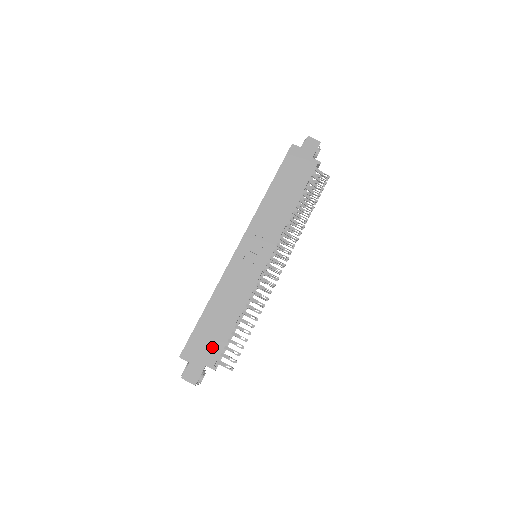
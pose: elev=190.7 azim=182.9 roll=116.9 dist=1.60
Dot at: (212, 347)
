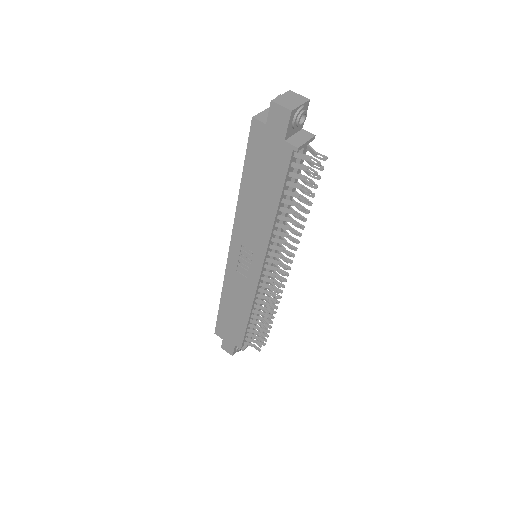
Dot at: (235, 334)
